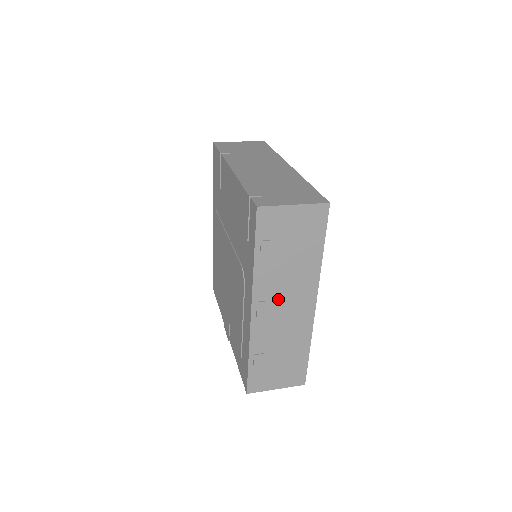
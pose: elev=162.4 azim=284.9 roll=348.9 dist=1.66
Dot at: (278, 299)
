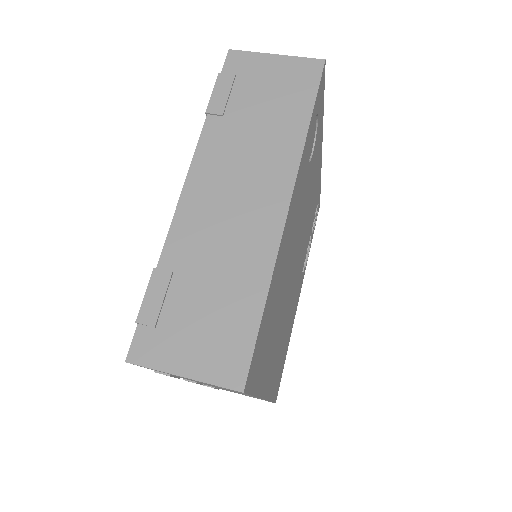
Dot at: occluded
